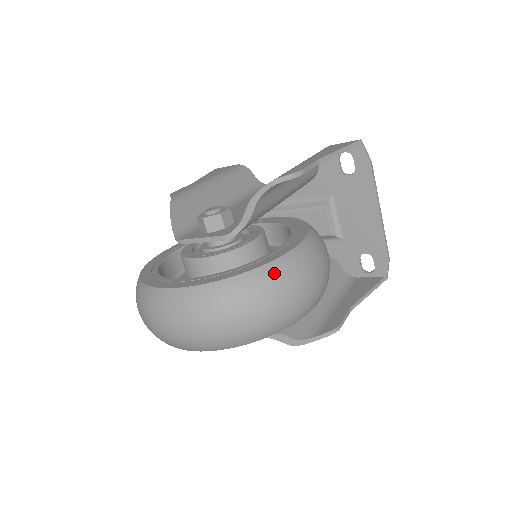
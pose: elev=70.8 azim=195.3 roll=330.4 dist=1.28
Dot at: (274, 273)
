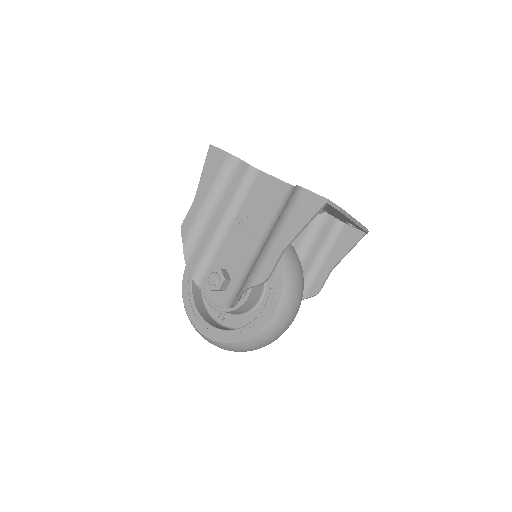
Dot at: (257, 340)
